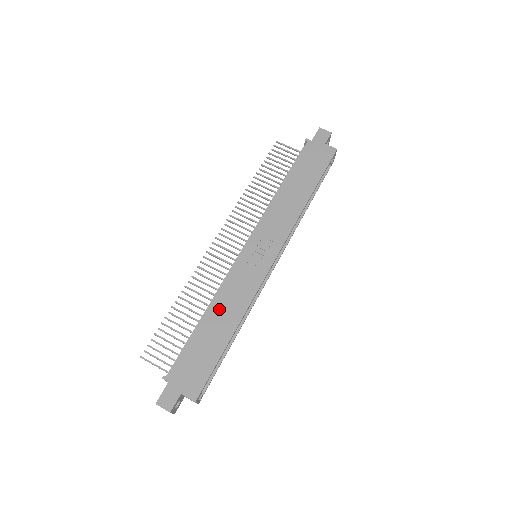
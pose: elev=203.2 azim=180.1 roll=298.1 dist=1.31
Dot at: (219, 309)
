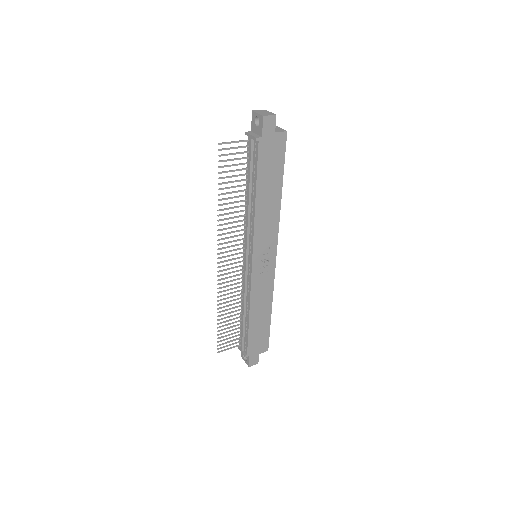
Dot at: (256, 308)
